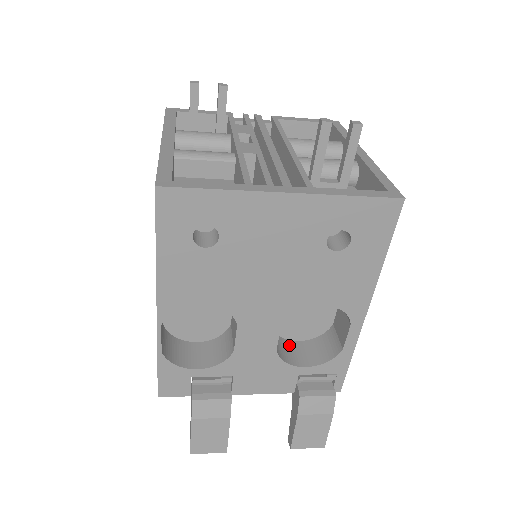
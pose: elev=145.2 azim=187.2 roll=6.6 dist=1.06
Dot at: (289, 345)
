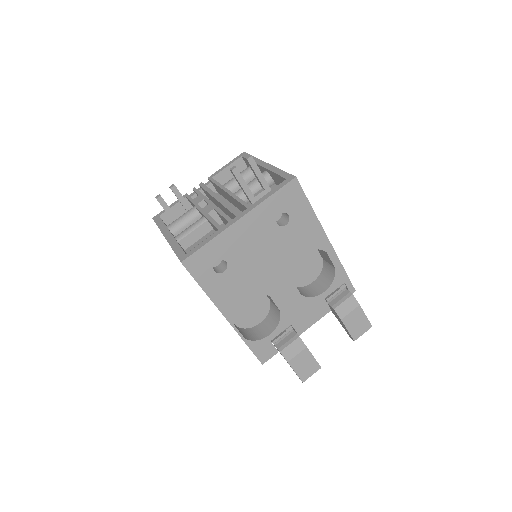
Dot at: (309, 288)
